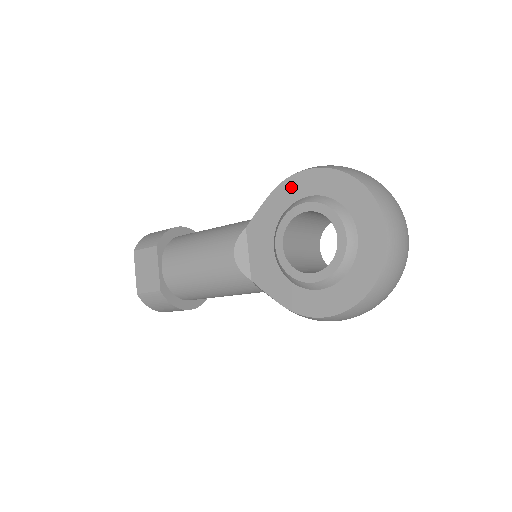
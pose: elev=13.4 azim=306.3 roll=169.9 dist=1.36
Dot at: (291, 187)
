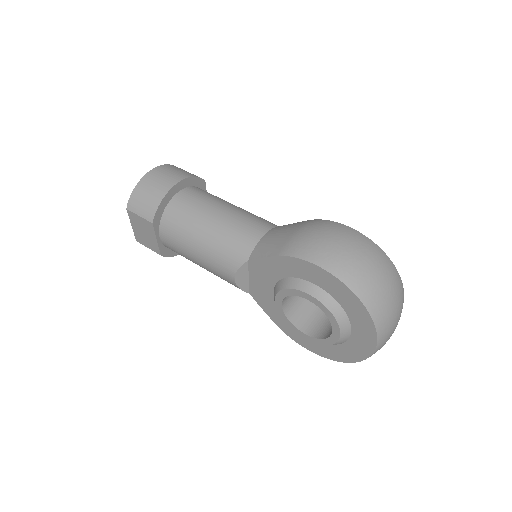
Dot at: (299, 267)
